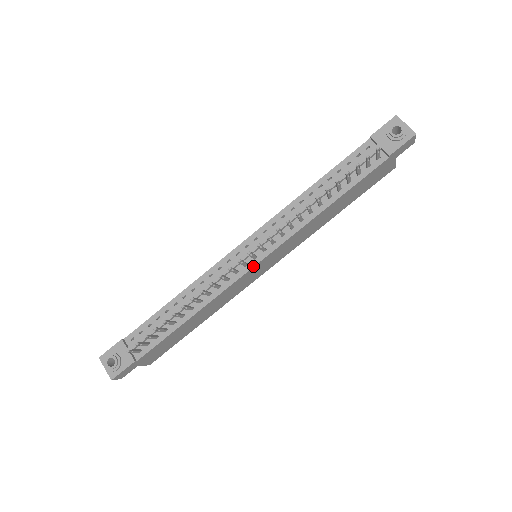
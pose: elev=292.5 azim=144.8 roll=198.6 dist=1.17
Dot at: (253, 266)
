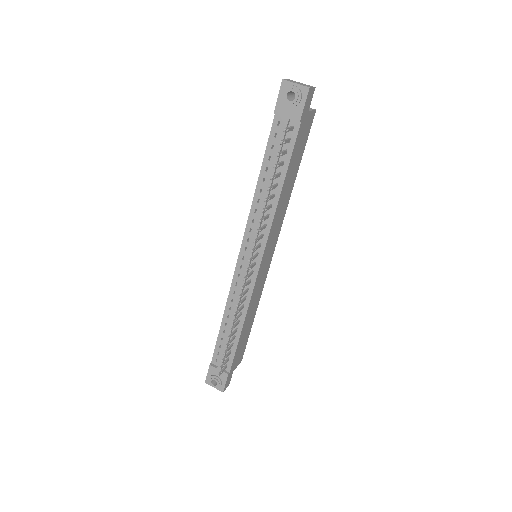
Dot at: (258, 270)
